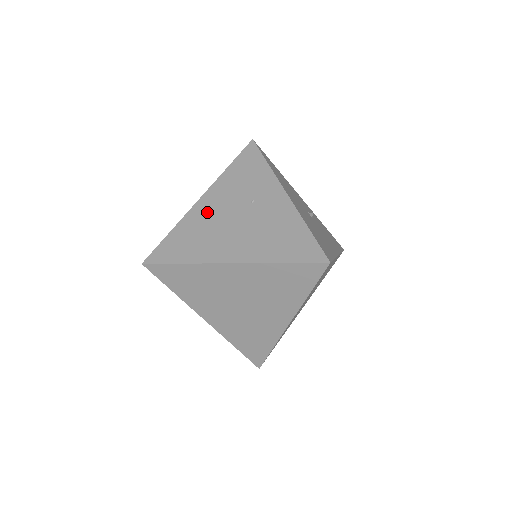
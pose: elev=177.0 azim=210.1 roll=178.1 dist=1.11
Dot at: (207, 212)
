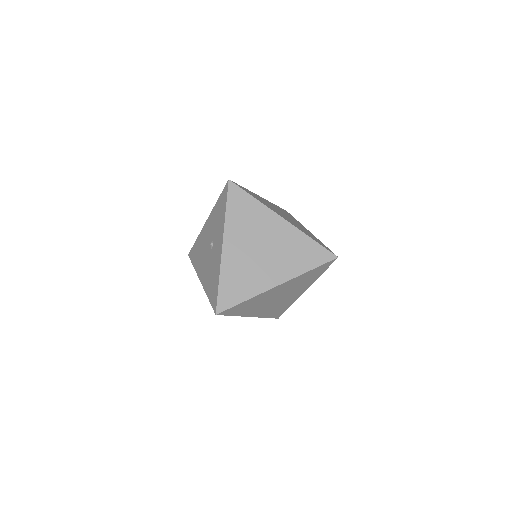
Dot at: (266, 201)
